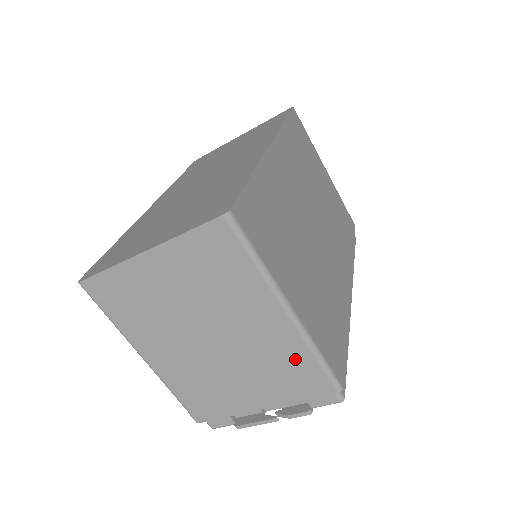
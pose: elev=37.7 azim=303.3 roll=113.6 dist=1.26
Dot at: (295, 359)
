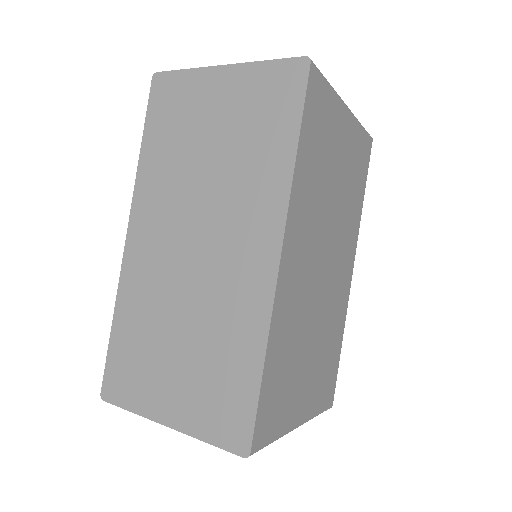
Dot at: occluded
